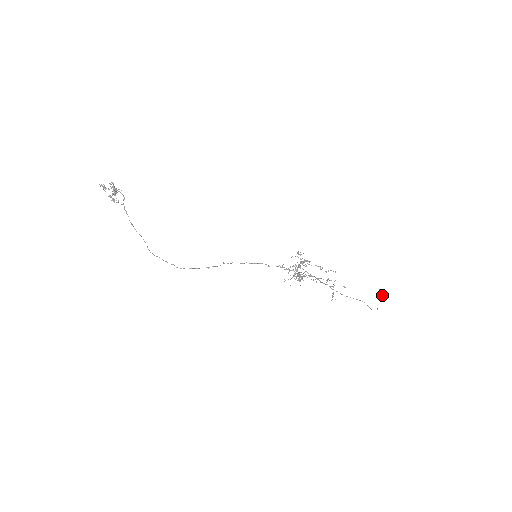
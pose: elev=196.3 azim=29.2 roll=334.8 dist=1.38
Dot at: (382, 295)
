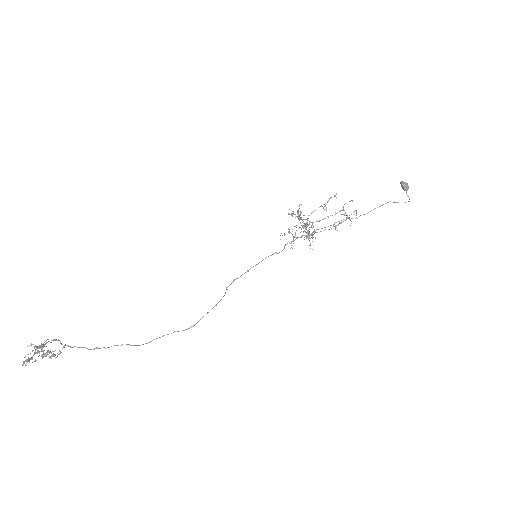
Dot at: (408, 187)
